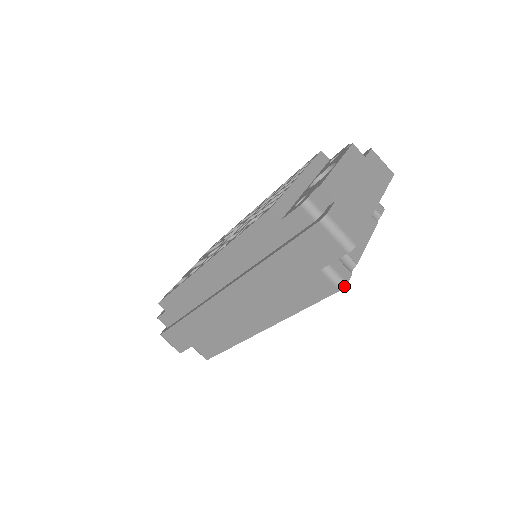
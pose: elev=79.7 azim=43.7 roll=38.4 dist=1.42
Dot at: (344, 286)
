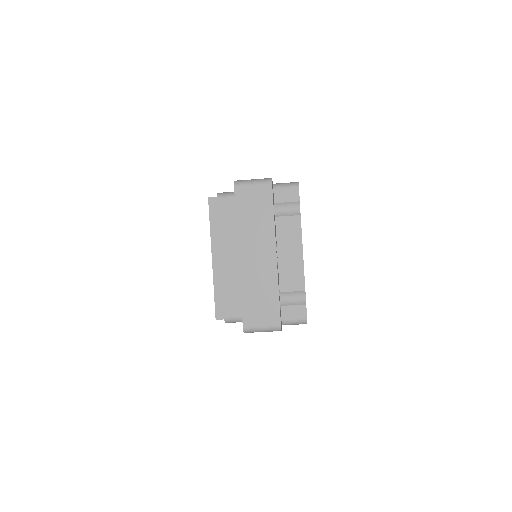
Dot at: (306, 322)
